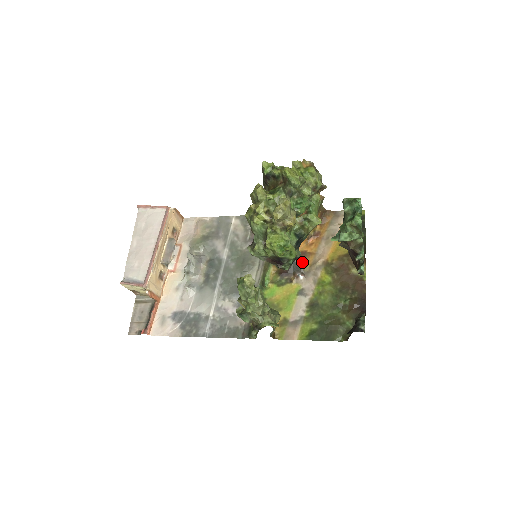
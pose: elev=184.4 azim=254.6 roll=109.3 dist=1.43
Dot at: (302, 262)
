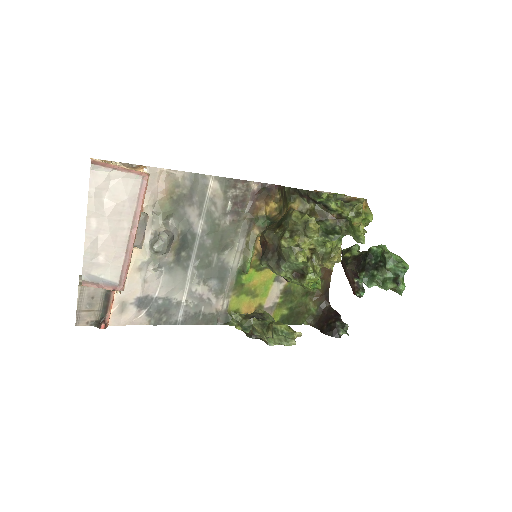
Dot at: occluded
